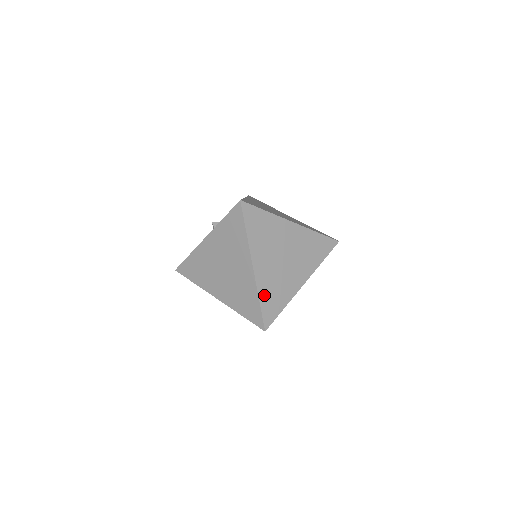
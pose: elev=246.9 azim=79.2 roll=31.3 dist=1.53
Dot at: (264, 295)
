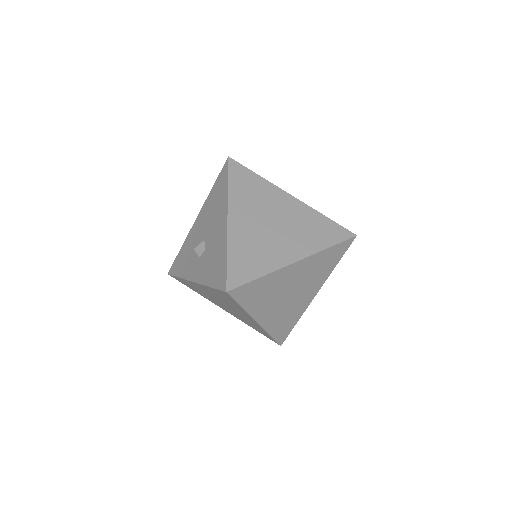
Dot at: (274, 329)
